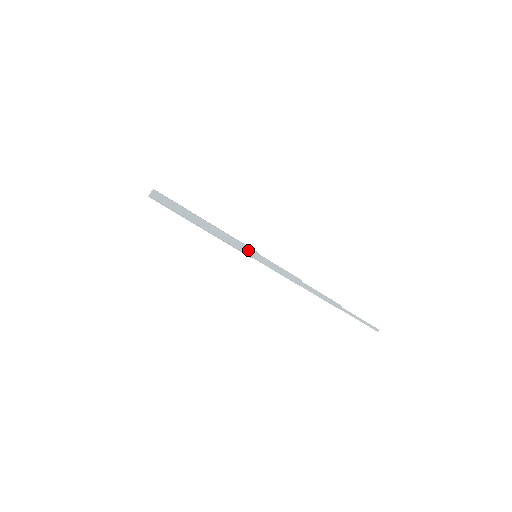
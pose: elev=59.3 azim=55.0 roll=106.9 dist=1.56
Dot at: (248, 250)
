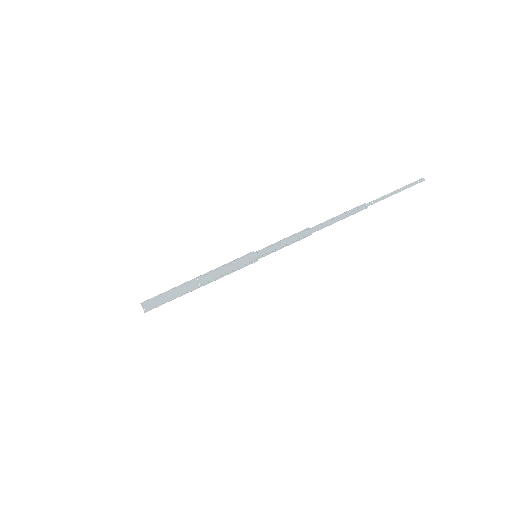
Dot at: (245, 260)
